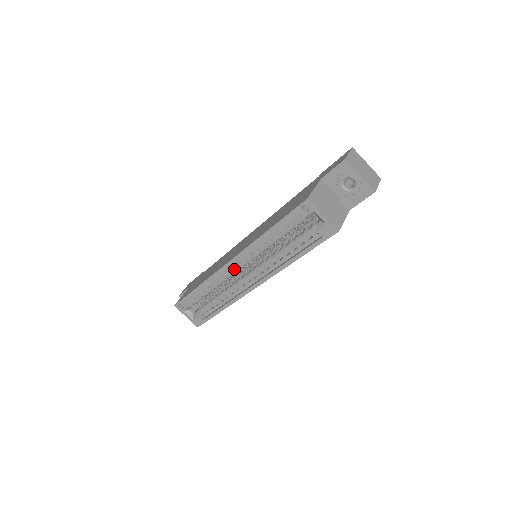
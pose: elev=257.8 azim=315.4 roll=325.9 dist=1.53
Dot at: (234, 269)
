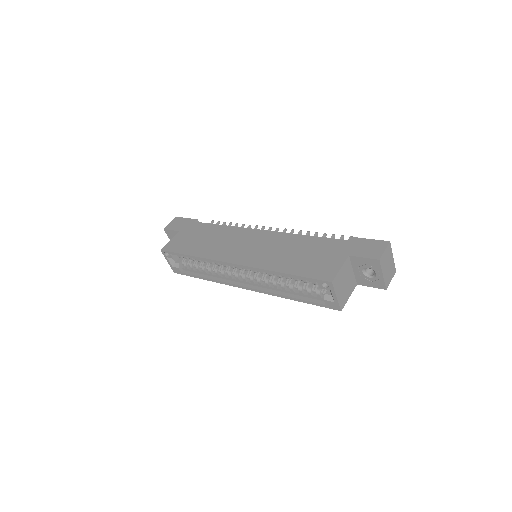
Dot at: (233, 266)
